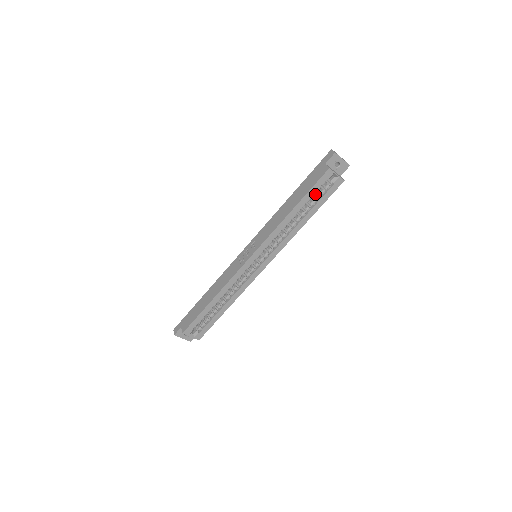
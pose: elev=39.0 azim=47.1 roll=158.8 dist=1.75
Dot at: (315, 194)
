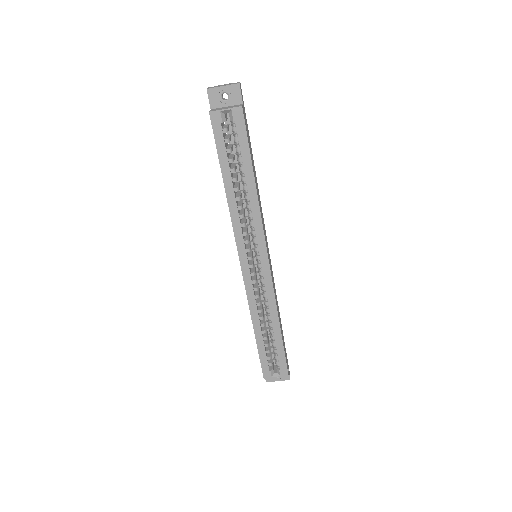
Dot at: occluded
